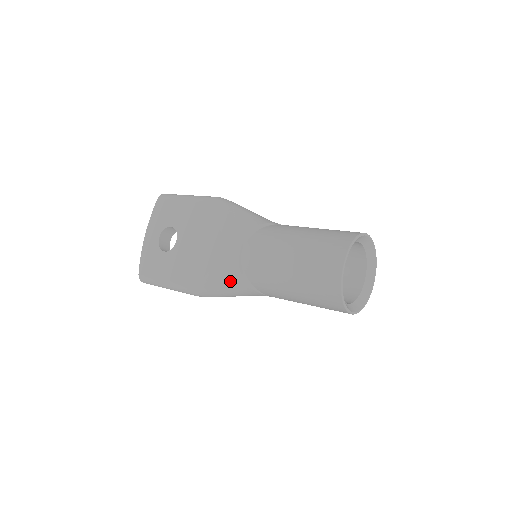
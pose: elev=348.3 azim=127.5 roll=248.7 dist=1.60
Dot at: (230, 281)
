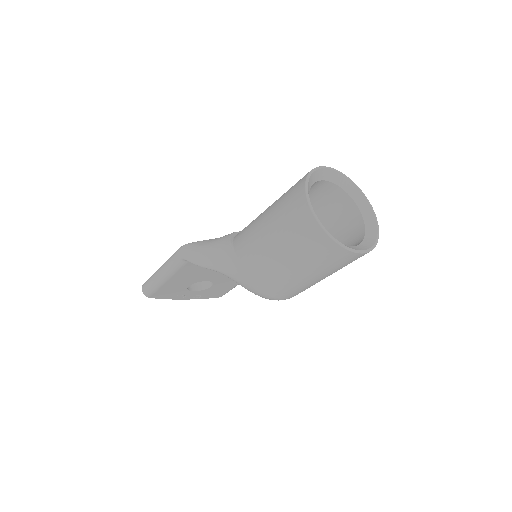
Dot at: (218, 239)
